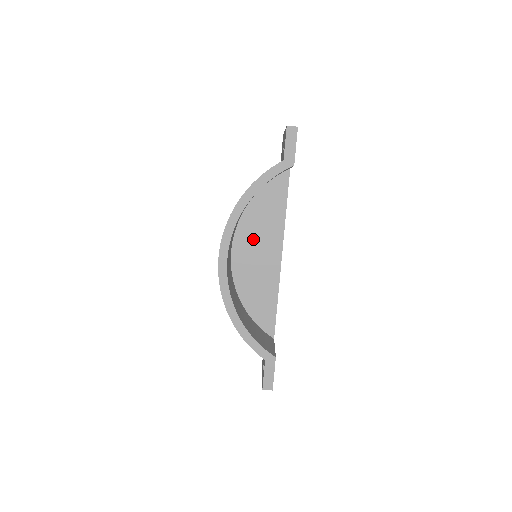
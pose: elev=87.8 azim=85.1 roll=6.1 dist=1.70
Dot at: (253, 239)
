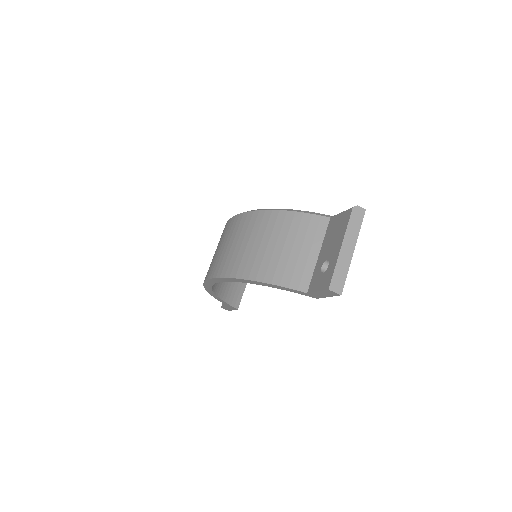
Dot at: occluded
